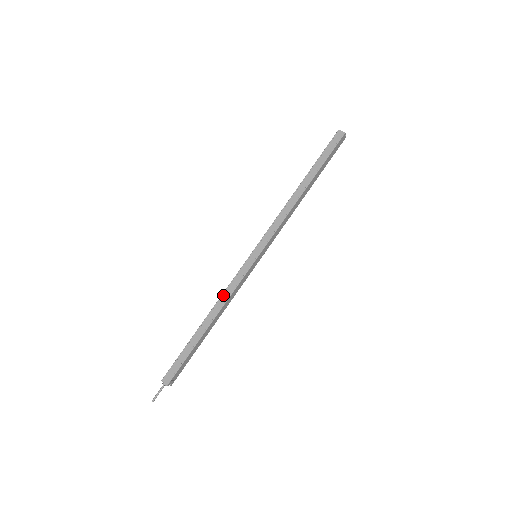
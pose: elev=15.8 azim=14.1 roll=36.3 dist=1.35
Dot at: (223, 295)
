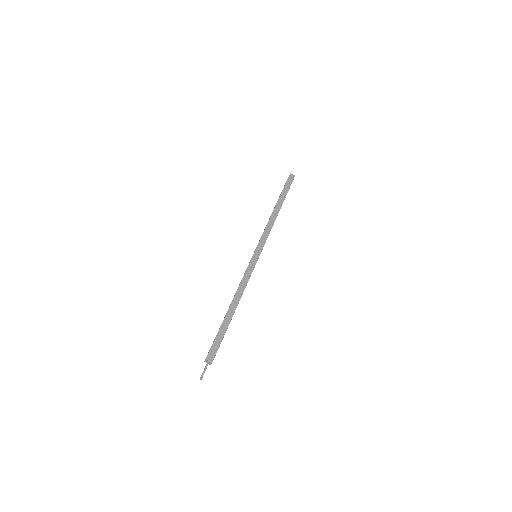
Dot at: (241, 285)
